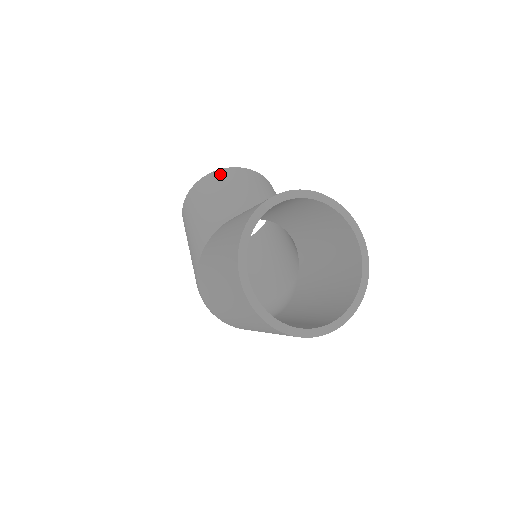
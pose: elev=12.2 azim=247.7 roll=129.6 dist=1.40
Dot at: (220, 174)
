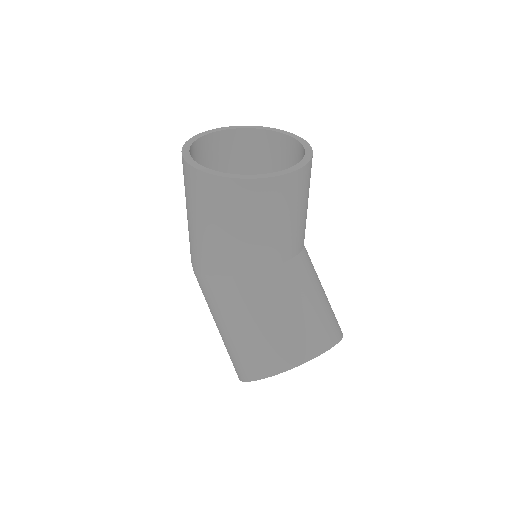
Dot at: (254, 191)
